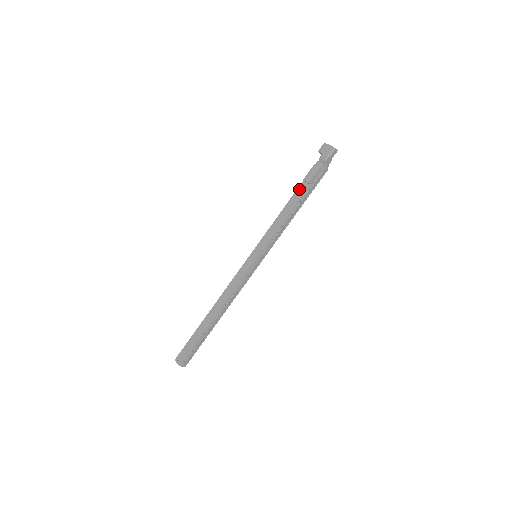
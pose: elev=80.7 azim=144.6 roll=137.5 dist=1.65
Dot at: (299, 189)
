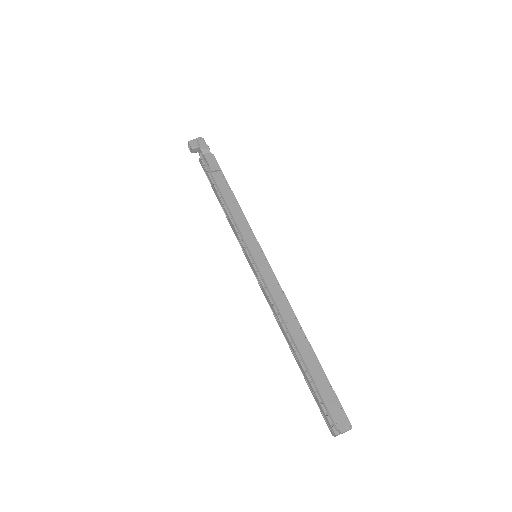
Dot at: (217, 180)
